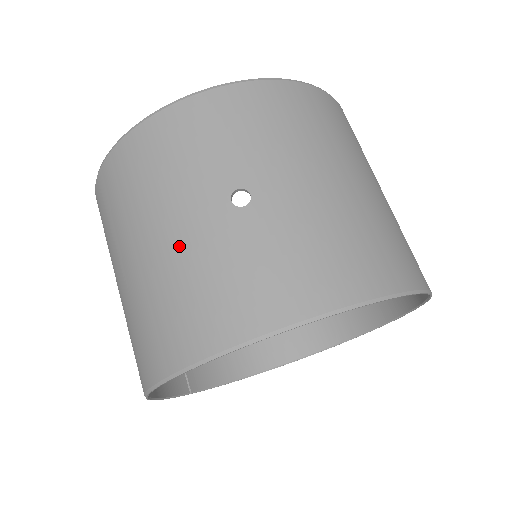
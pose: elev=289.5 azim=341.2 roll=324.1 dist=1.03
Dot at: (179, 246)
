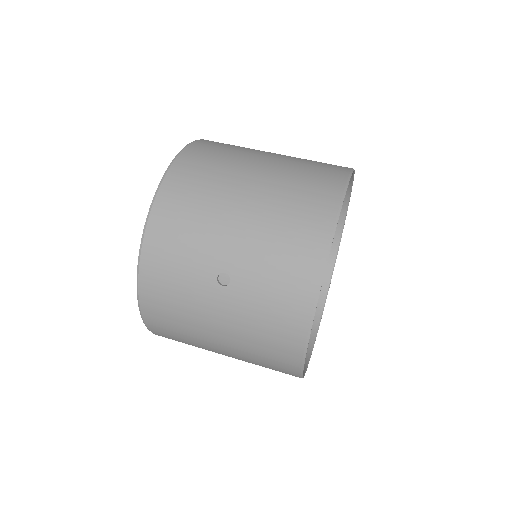
Dot at: (231, 327)
